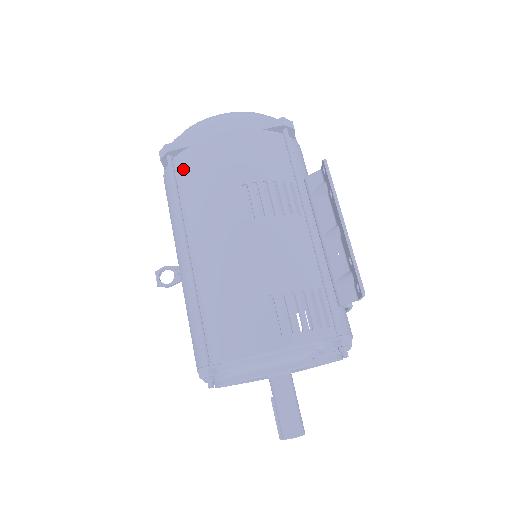
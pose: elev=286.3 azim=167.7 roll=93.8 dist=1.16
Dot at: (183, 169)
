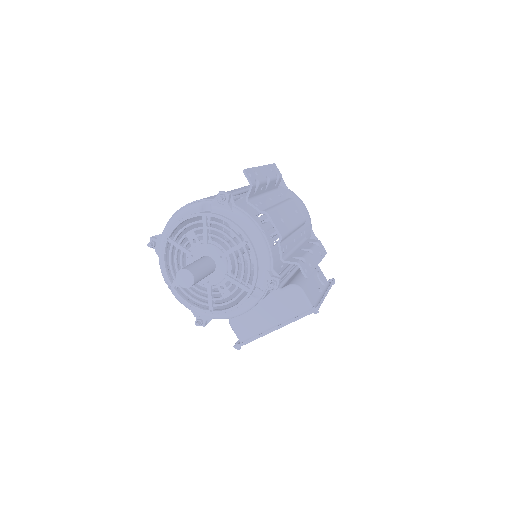
Dot at: occluded
